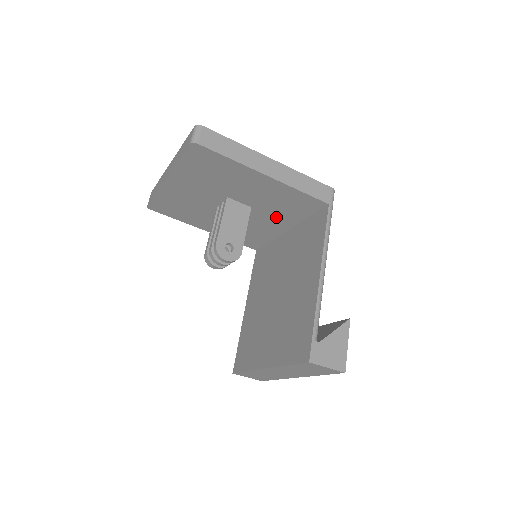
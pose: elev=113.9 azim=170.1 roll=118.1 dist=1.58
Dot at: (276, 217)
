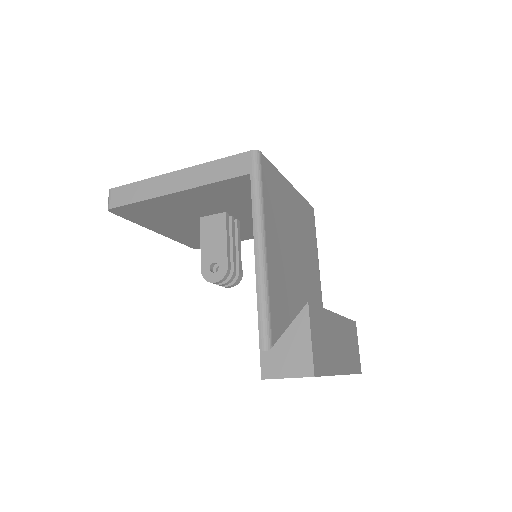
Dot at: occluded
